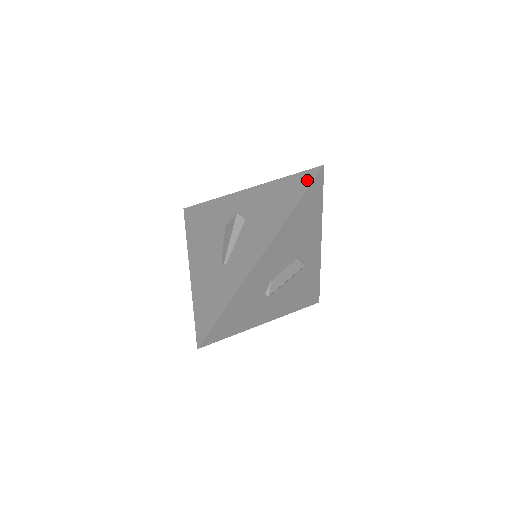
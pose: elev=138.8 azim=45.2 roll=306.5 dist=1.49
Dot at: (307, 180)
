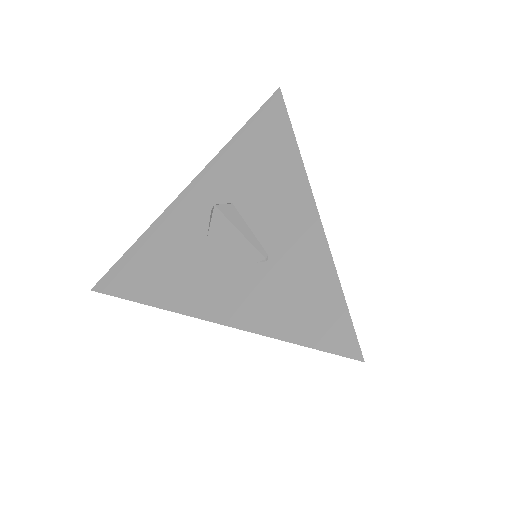
Dot at: (276, 110)
